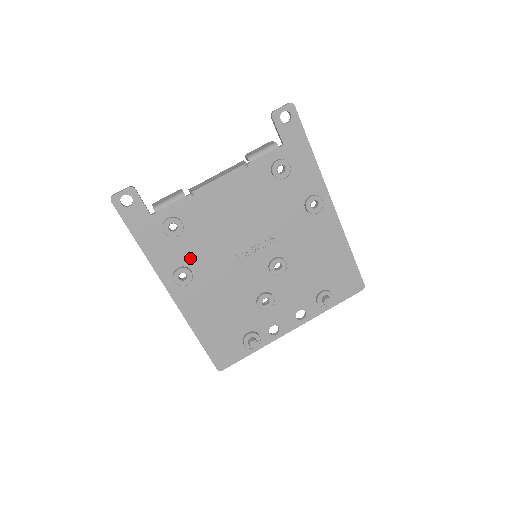
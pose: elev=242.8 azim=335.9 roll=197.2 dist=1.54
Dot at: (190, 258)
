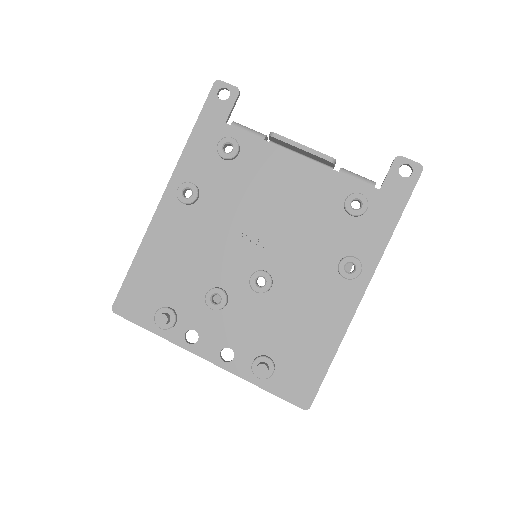
Dot at: (210, 188)
